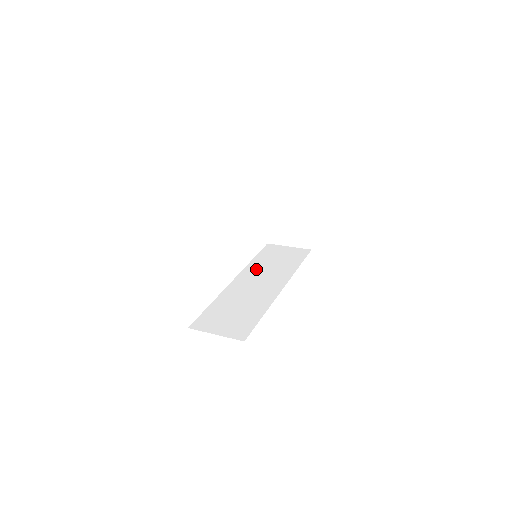
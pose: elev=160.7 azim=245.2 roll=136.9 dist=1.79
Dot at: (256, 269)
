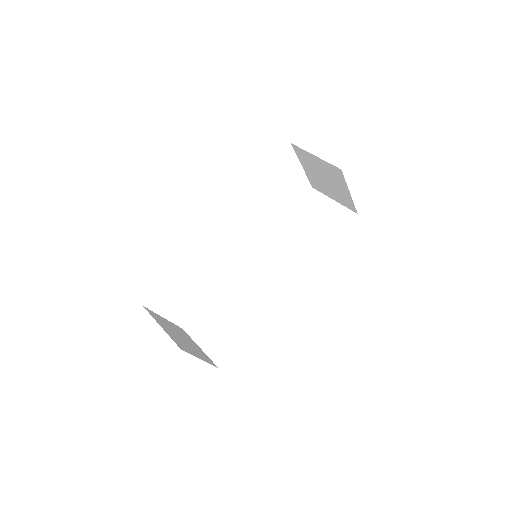
Dot at: (278, 242)
